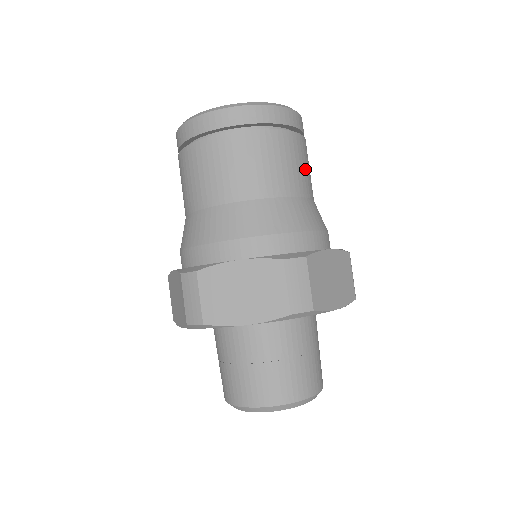
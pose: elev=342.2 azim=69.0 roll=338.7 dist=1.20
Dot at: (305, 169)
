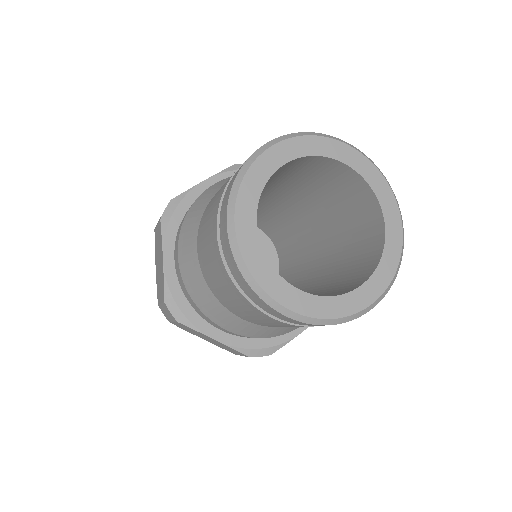
Dot at: occluded
